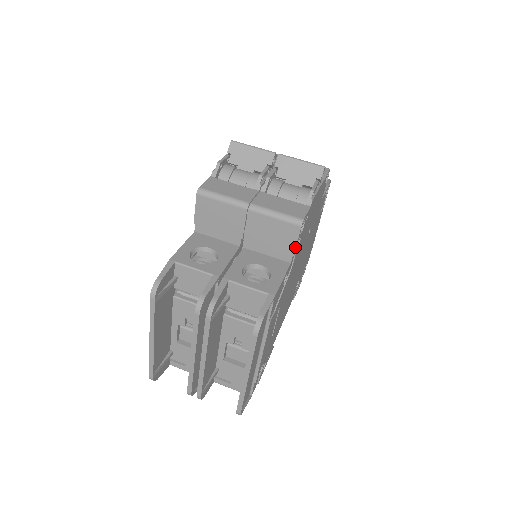
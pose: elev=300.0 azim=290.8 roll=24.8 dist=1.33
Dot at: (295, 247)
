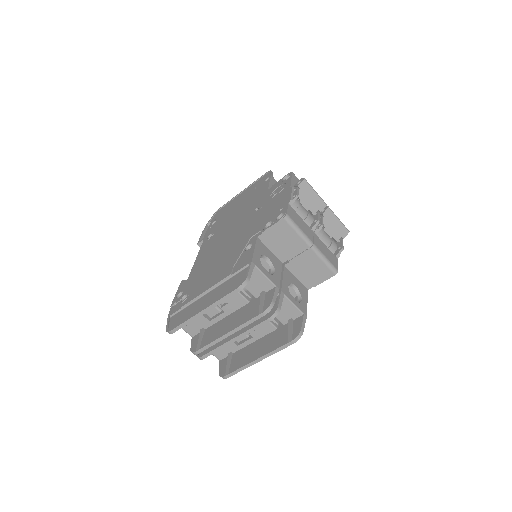
Dot at: (320, 283)
